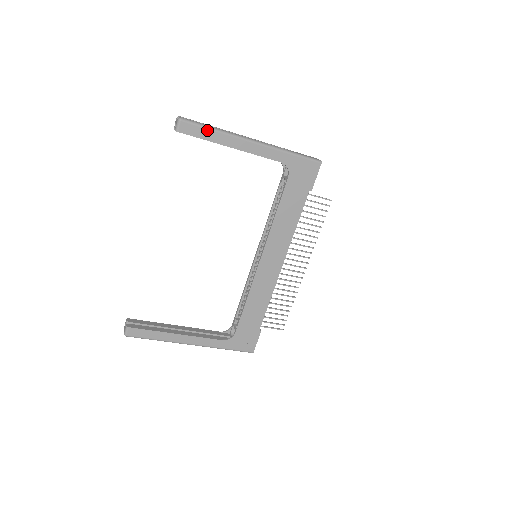
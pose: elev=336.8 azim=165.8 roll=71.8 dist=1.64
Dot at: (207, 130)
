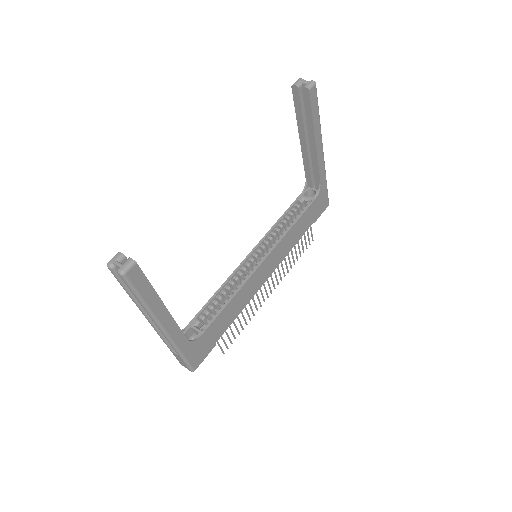
Dot at: (318, 111)
